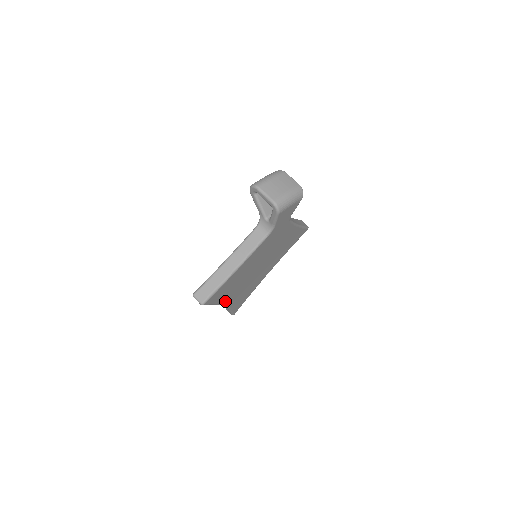
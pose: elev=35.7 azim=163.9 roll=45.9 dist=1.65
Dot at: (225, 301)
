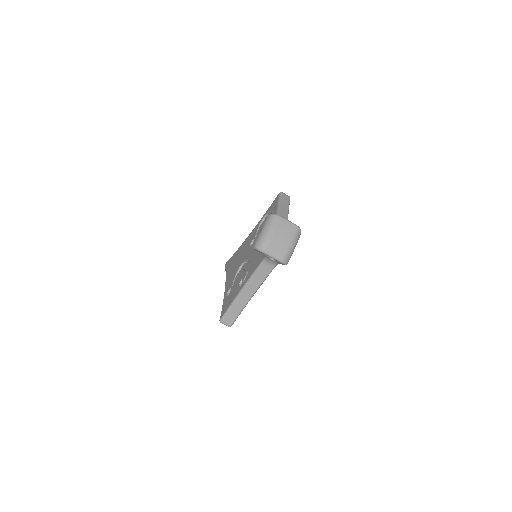
Dot at: occluded
